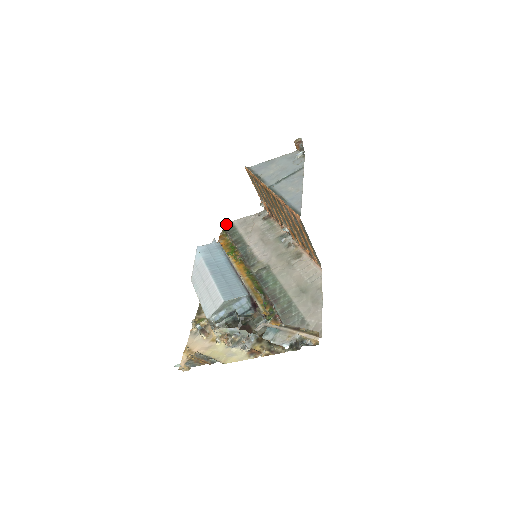
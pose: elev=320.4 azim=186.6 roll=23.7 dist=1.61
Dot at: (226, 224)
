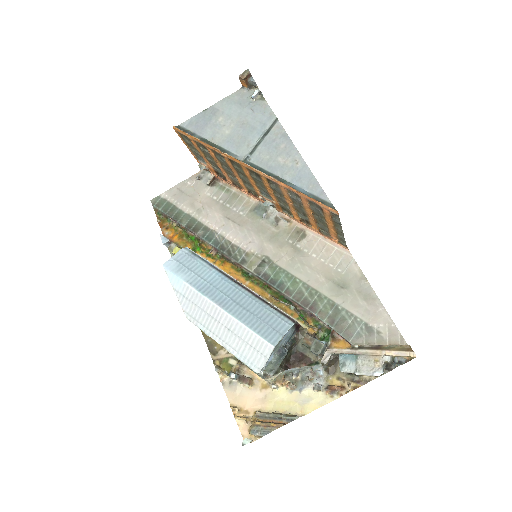
Dot at: (154, 202)
